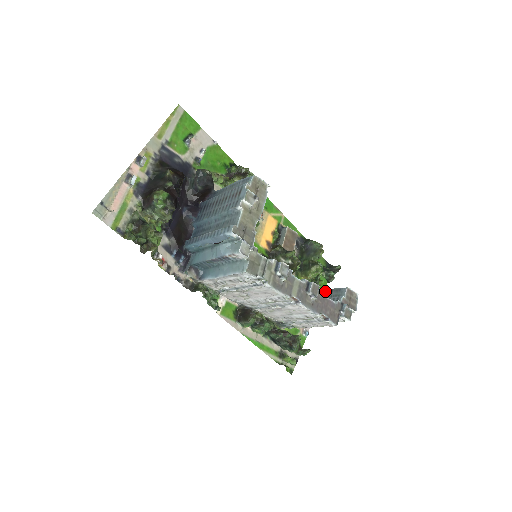
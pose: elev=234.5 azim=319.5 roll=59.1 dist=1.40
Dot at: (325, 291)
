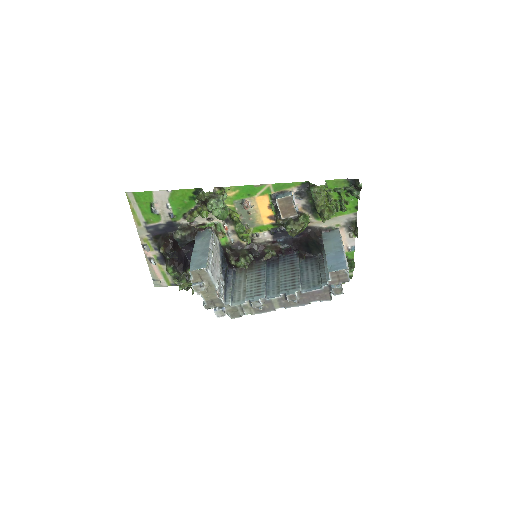
Dot at: (326, 257)
